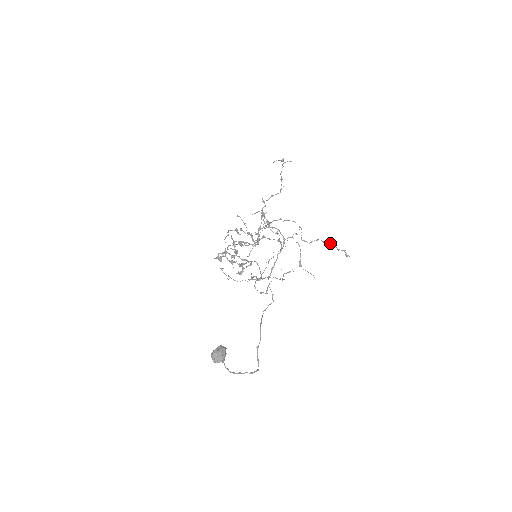
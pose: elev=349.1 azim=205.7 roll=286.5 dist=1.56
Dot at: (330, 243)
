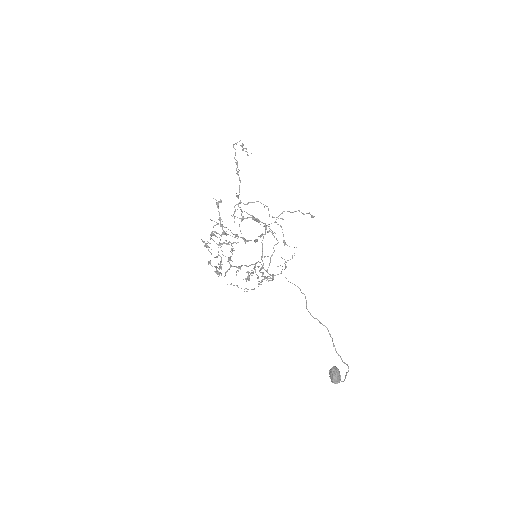
Dot at: (296, 211)
